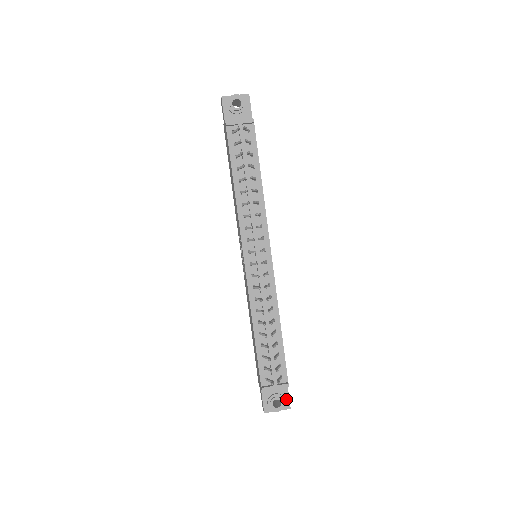
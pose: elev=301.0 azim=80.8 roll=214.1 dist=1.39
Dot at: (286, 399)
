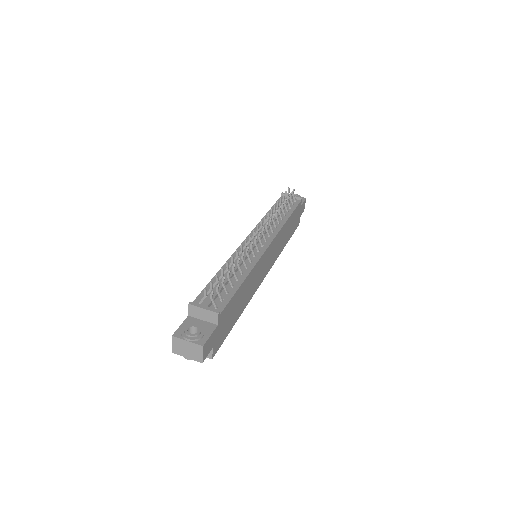
Dot at: (205, 336)
